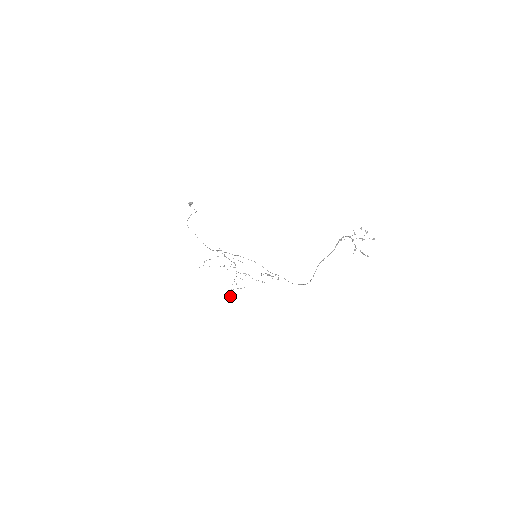
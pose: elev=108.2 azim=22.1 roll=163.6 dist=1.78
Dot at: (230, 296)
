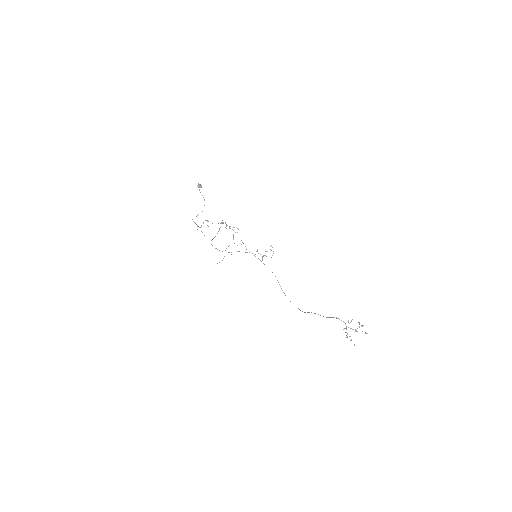
Dot at: occluded
